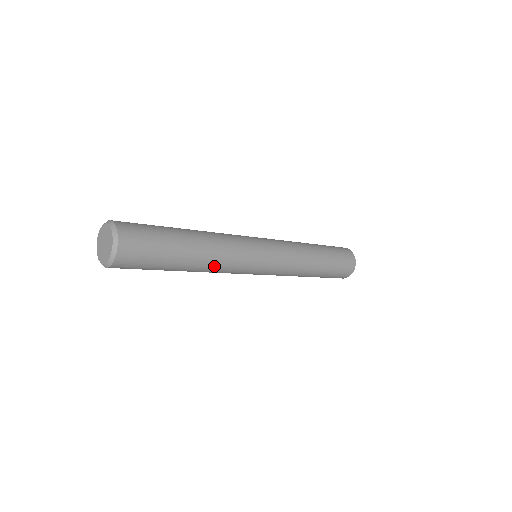
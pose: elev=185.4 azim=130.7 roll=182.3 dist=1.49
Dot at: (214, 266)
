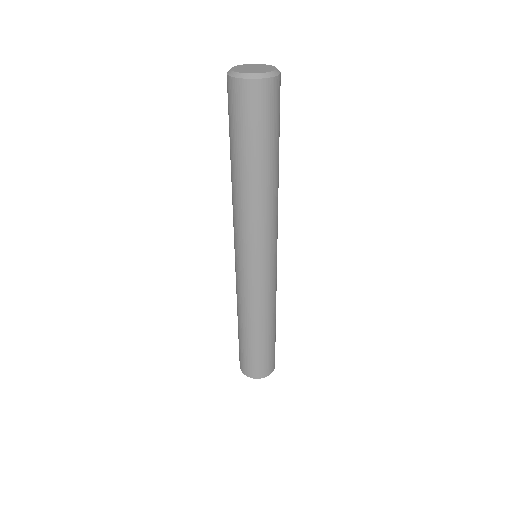
Dot at: (252, 205)
